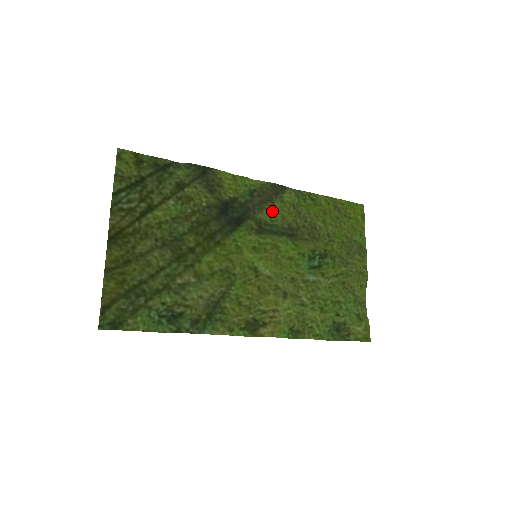
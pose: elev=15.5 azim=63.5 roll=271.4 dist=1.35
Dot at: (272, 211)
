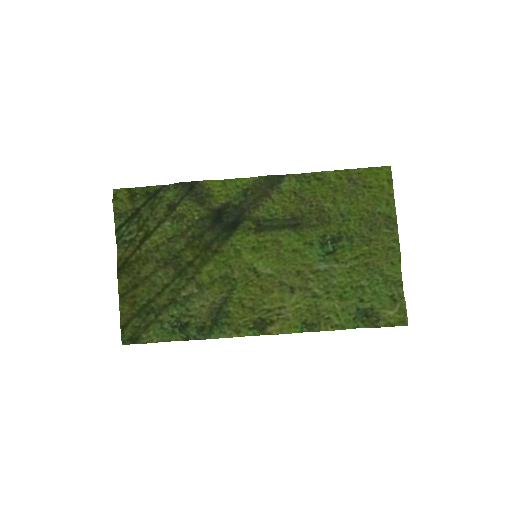
Dot at: (270, 205)
